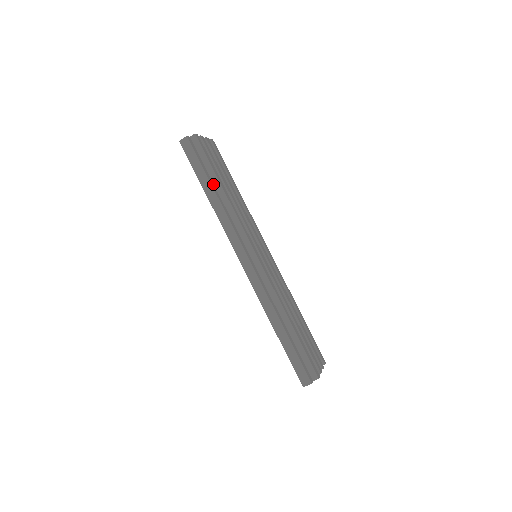
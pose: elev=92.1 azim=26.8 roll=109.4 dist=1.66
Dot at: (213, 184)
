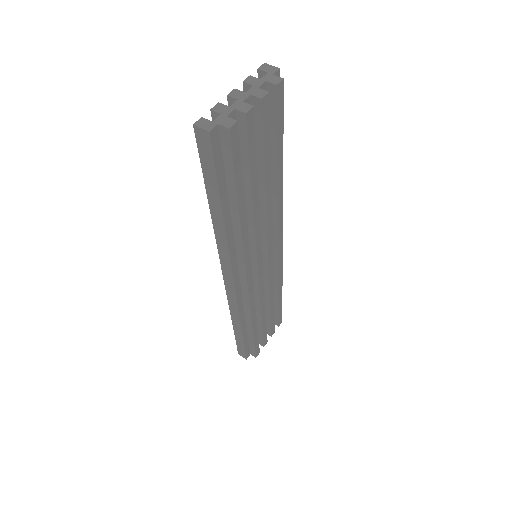
Dot at: (227, 202)
